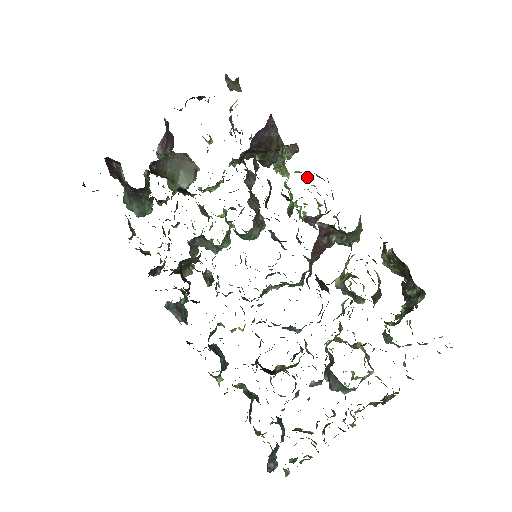
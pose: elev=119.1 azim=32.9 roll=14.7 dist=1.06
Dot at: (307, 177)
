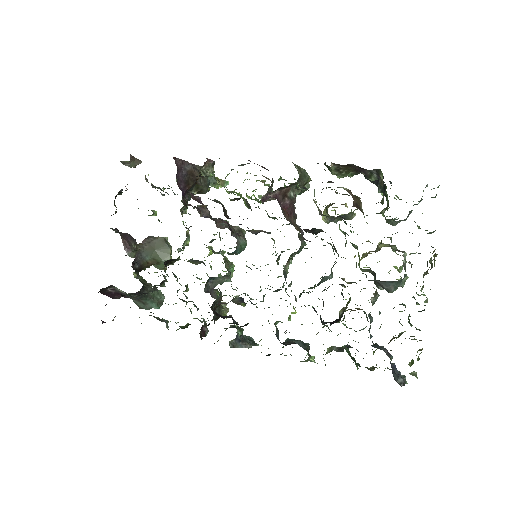
Dot at: occluded
